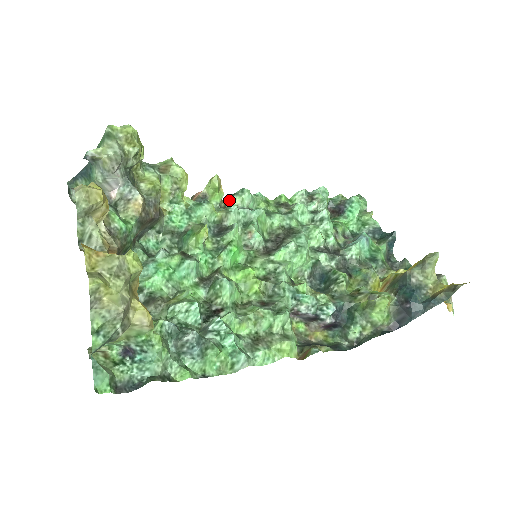
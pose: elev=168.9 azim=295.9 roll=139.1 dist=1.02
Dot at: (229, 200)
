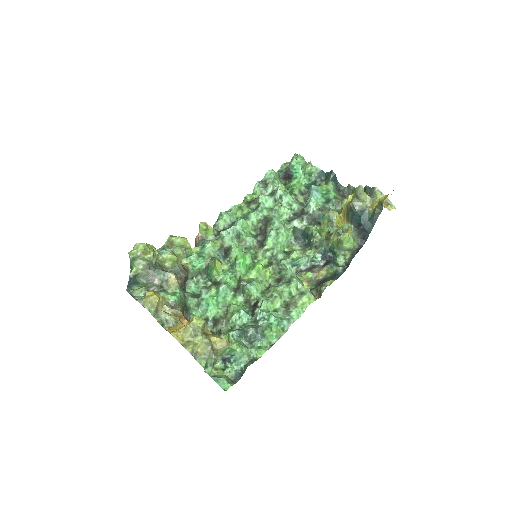
Dot at: (217, 226)
